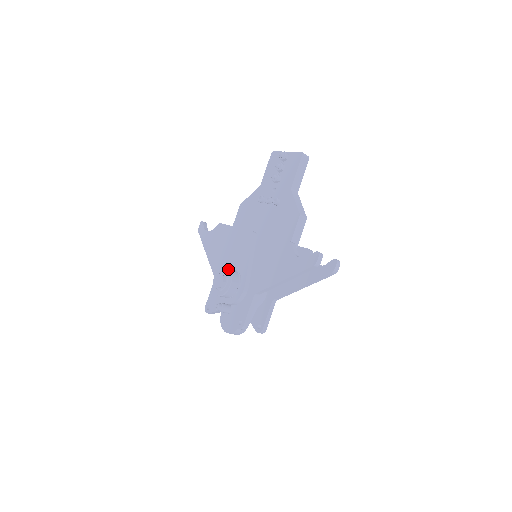
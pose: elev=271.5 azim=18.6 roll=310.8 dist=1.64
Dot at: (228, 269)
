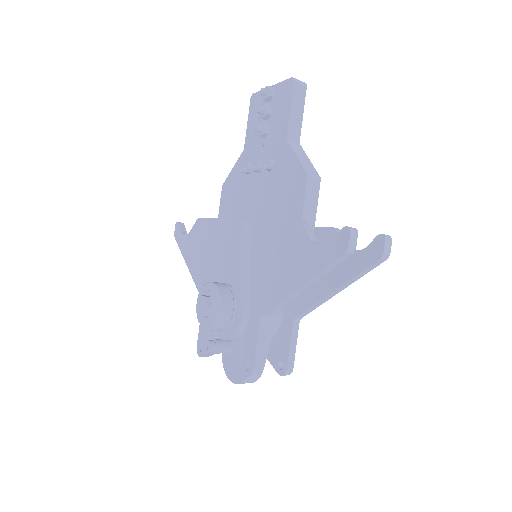
Dot at: (212, 285)
